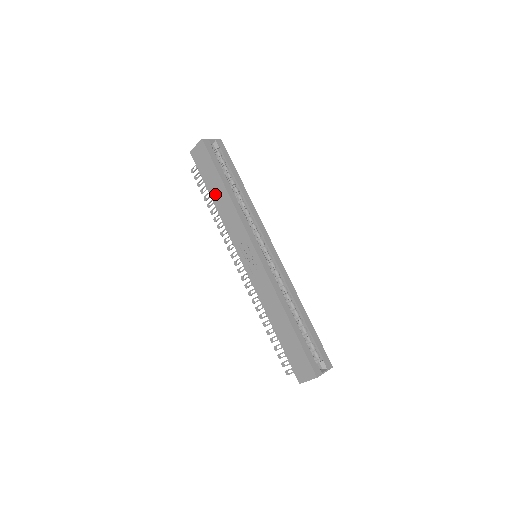
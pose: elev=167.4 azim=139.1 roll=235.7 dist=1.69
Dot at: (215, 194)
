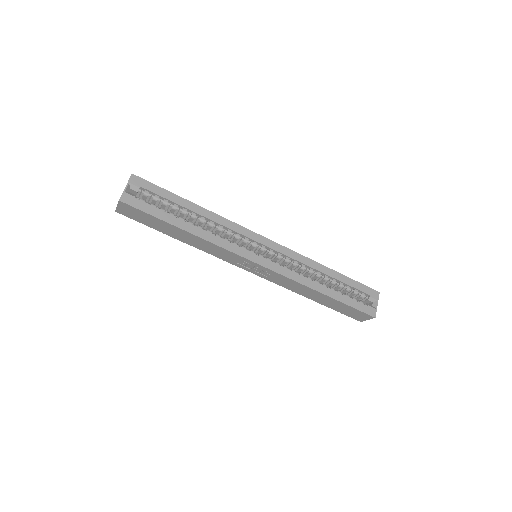
Dot at: (177, 236)
